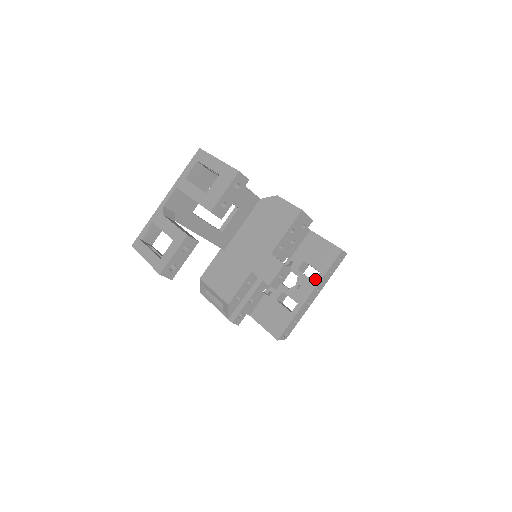
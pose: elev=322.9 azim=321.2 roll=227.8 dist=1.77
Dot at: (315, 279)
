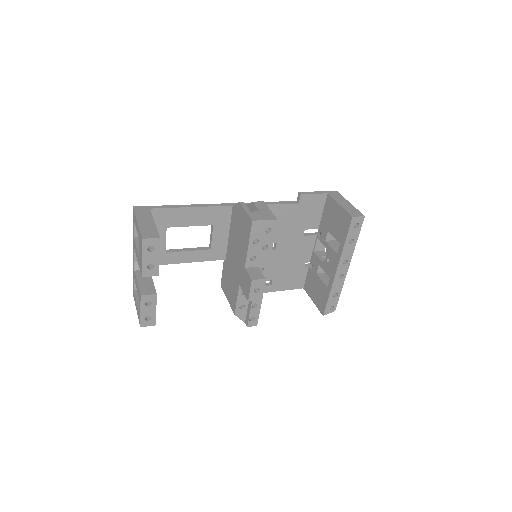
Dot at: (337, 252)
